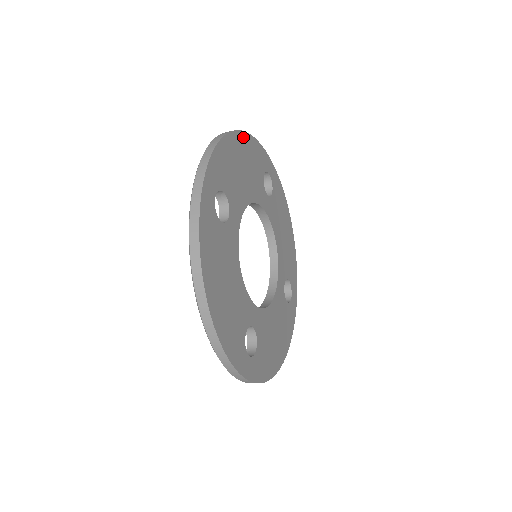
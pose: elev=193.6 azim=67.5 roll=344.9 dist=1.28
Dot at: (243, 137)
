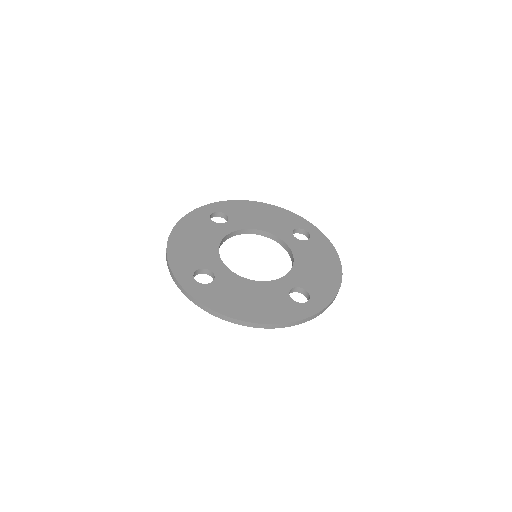
Dot at: (177, 230)
